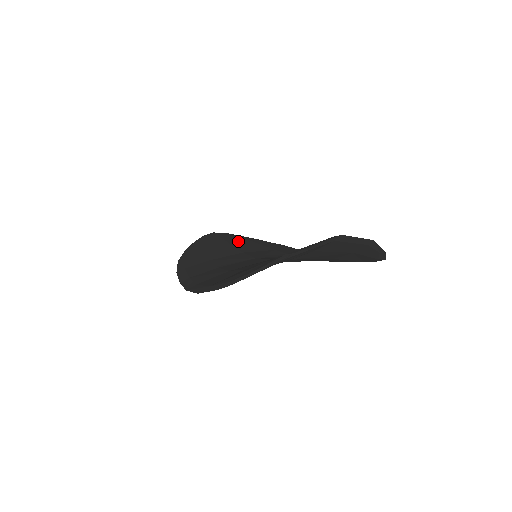
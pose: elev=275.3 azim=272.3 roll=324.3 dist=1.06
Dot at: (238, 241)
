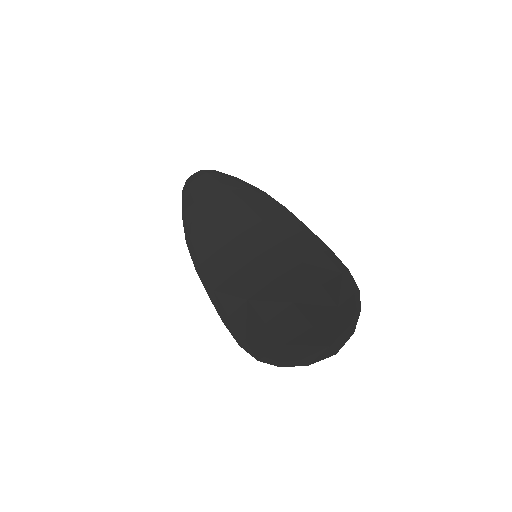
Dot at: (225, 199)
